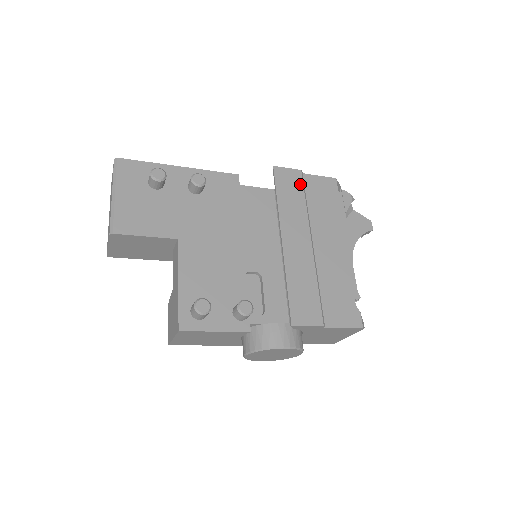
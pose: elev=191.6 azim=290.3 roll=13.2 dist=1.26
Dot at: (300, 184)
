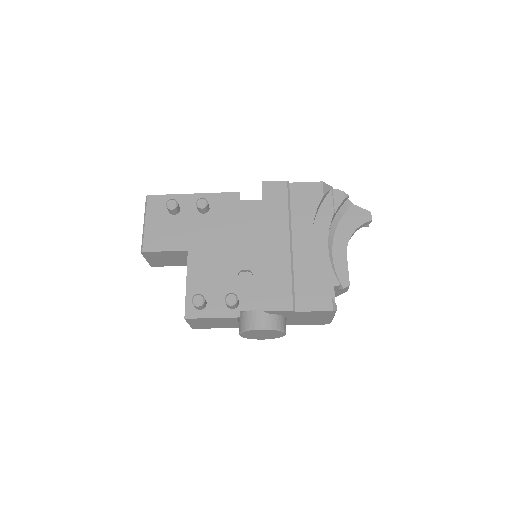
Dot at: (285, 193)
